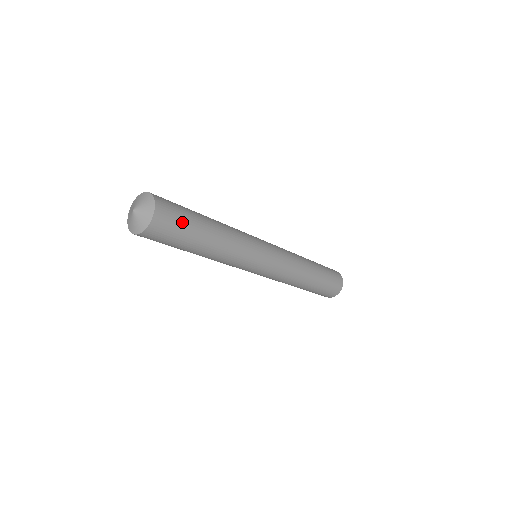
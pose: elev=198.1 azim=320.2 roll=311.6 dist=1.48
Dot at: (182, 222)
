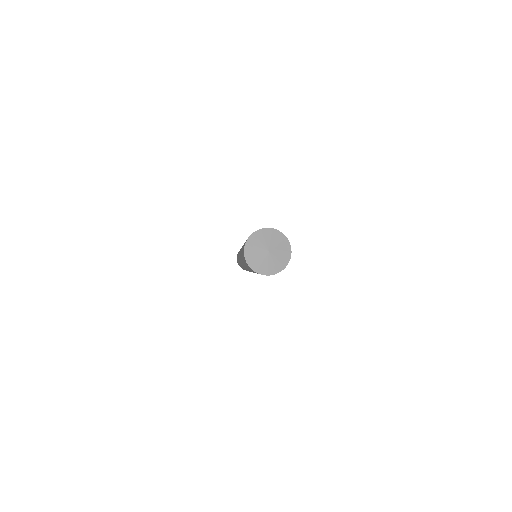
Dot at: occluded
